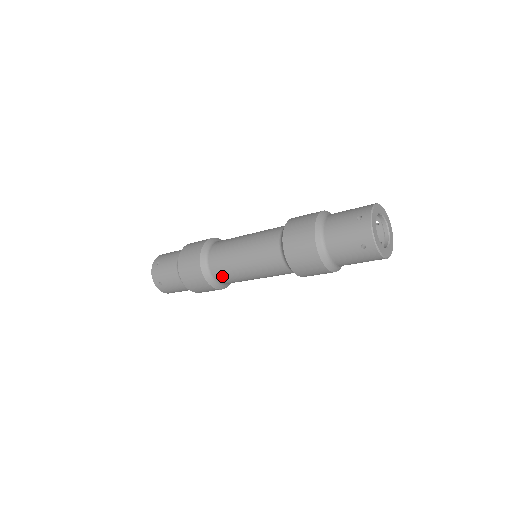
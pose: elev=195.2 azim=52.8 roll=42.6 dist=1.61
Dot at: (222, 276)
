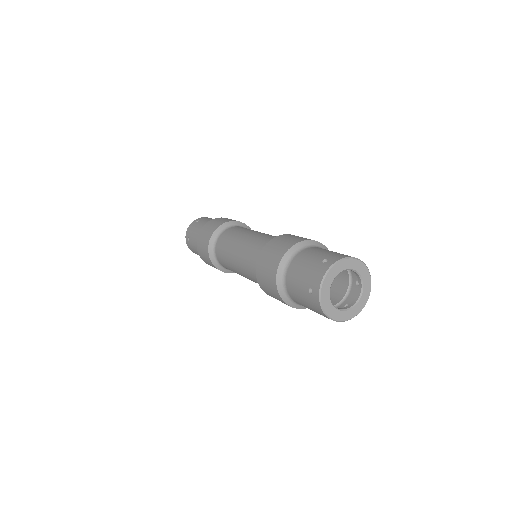
Dot at: occluded
